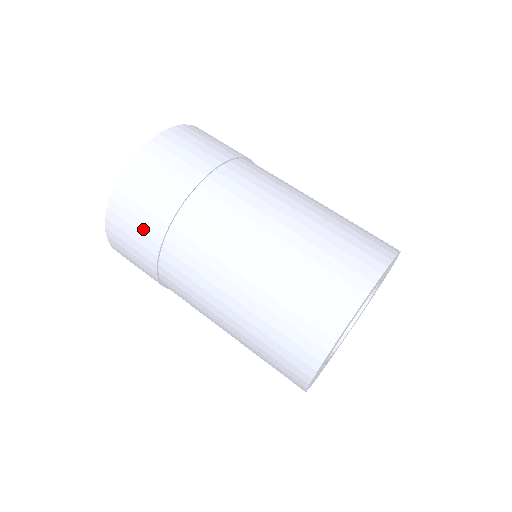
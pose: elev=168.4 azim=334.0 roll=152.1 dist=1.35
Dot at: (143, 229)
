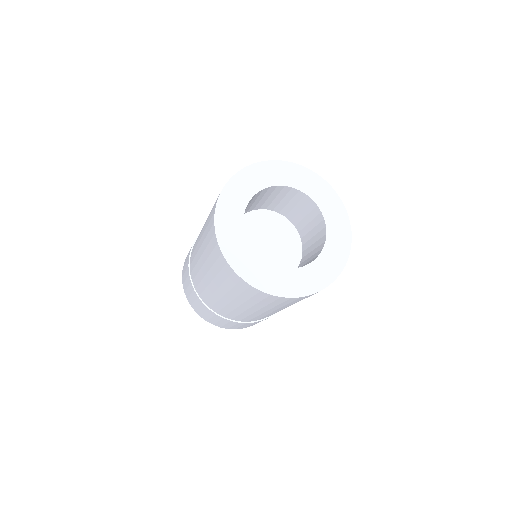
Dot at: (186, 267)
